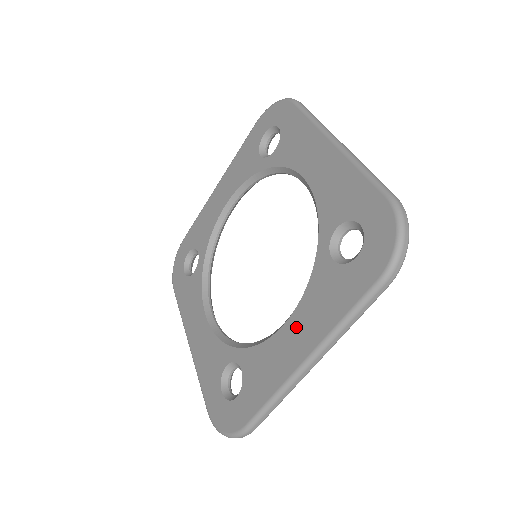
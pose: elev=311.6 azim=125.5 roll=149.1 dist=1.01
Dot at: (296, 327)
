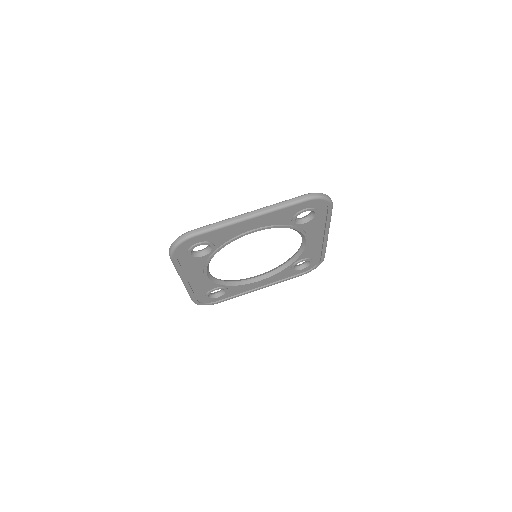
Dot at: occluded
